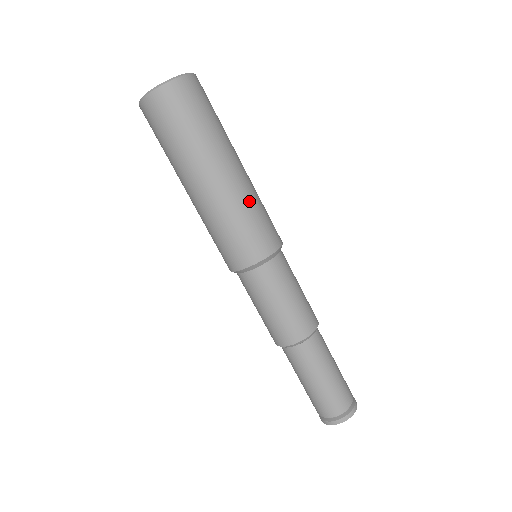
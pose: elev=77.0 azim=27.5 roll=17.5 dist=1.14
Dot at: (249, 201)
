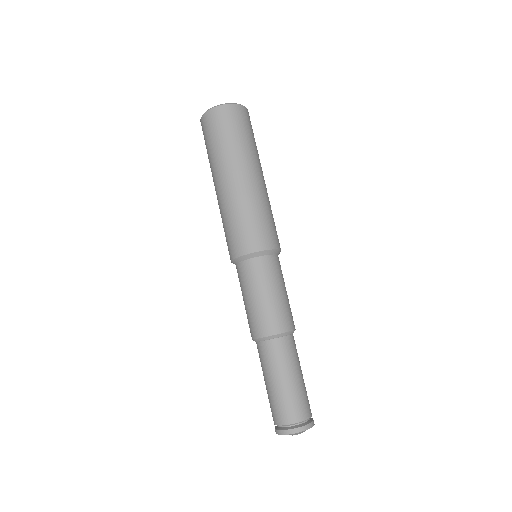
Dot at: (240, 207)
